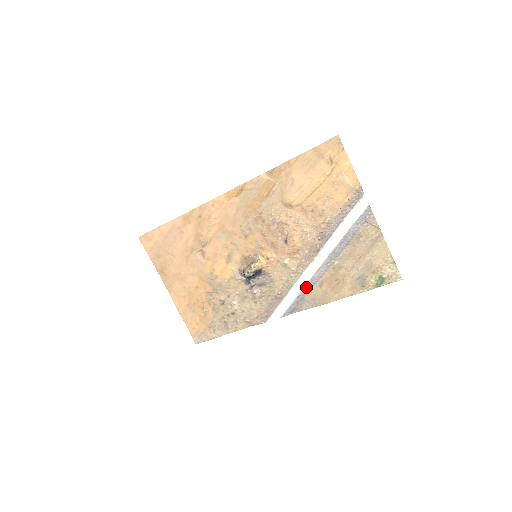
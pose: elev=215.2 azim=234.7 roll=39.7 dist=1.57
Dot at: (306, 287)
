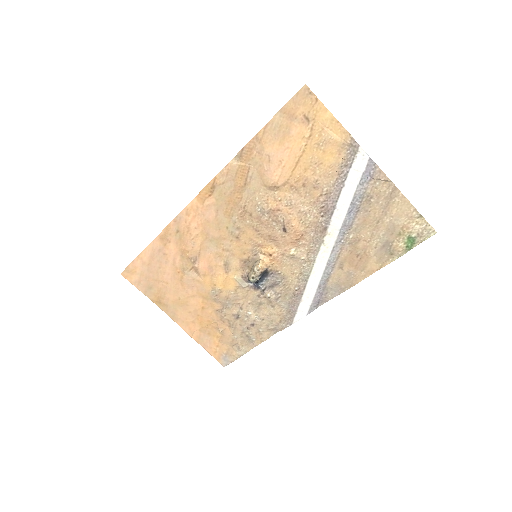
Dot at: (325, 274)
